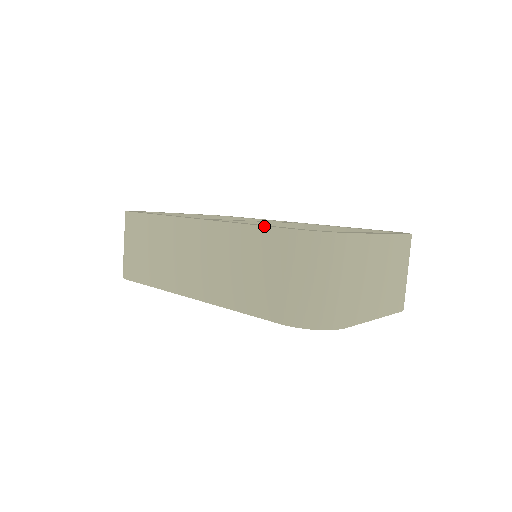
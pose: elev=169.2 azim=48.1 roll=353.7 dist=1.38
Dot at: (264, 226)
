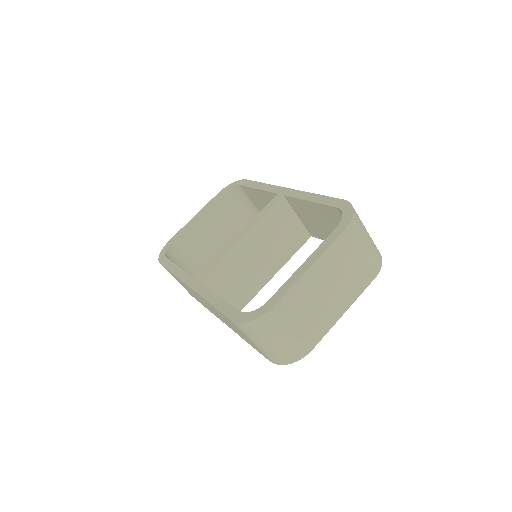
Dot at: (219, 311)
